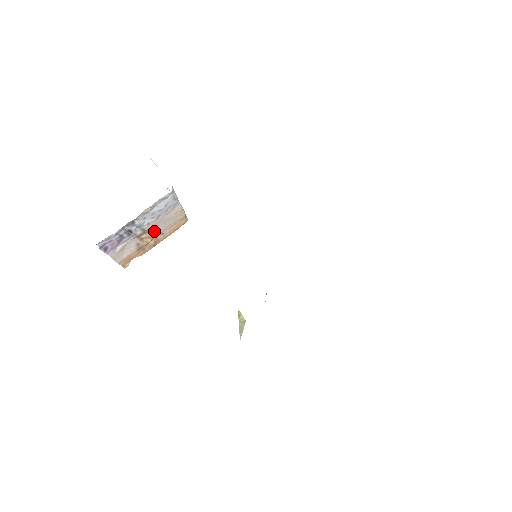
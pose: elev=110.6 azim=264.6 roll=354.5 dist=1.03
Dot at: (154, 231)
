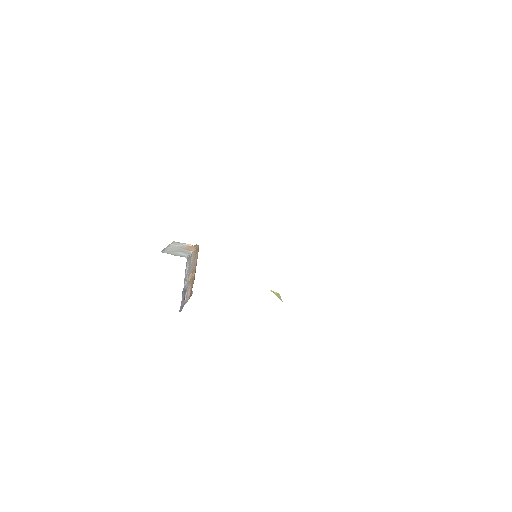
Dot at: (191, 272)
